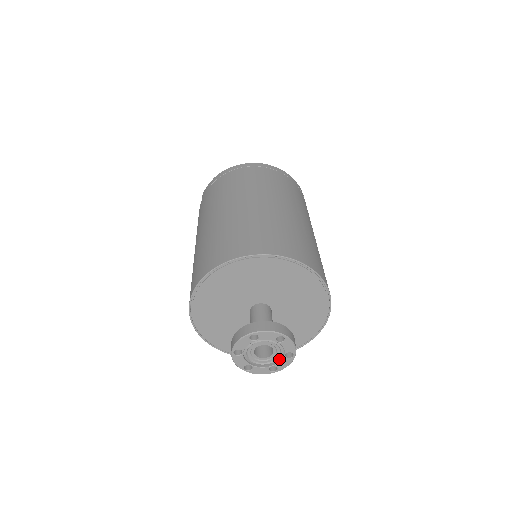
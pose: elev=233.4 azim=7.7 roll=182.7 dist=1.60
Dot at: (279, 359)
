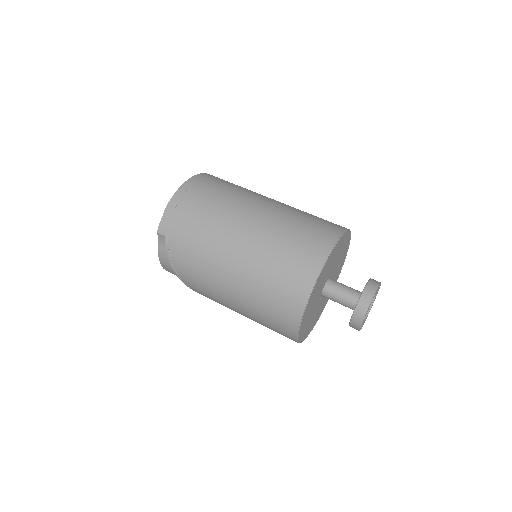
Dot at: (370, 305)
